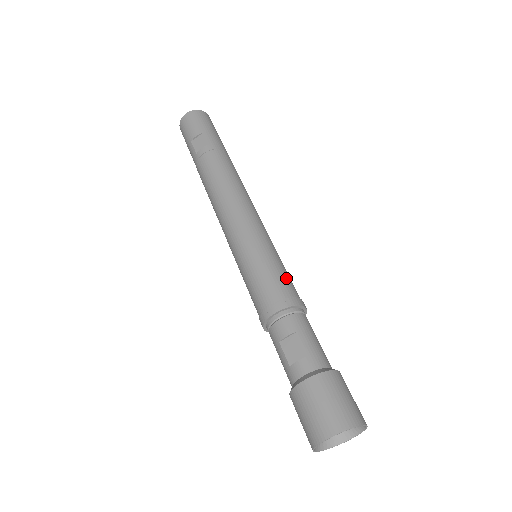
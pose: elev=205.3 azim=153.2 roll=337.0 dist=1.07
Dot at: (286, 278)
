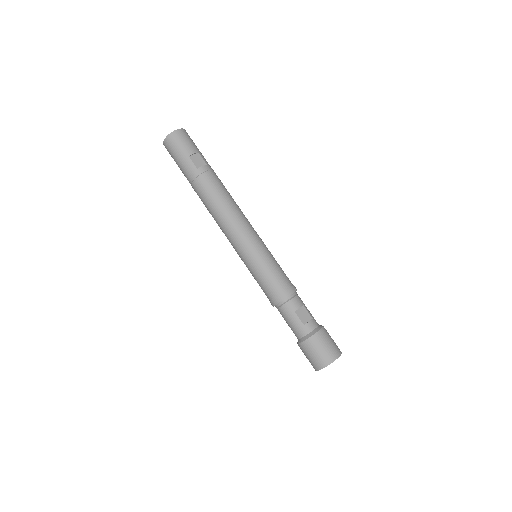
Dot at: occluded
